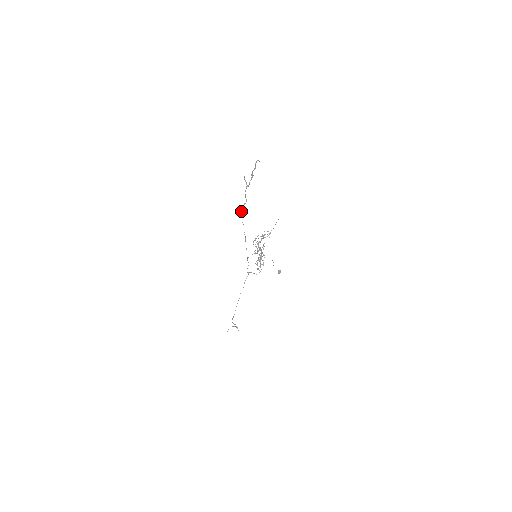
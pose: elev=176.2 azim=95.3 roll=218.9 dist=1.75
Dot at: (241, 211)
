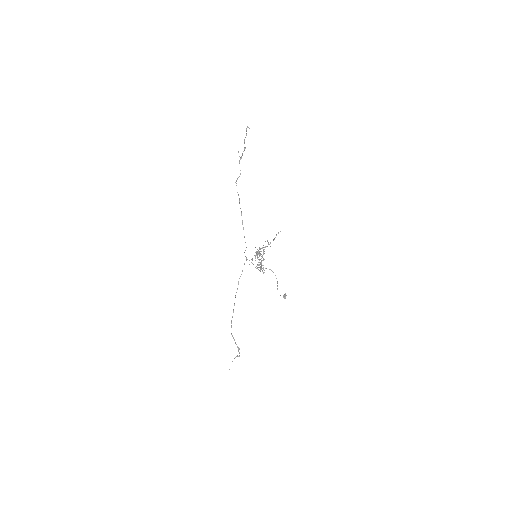
Dot at: occluded
